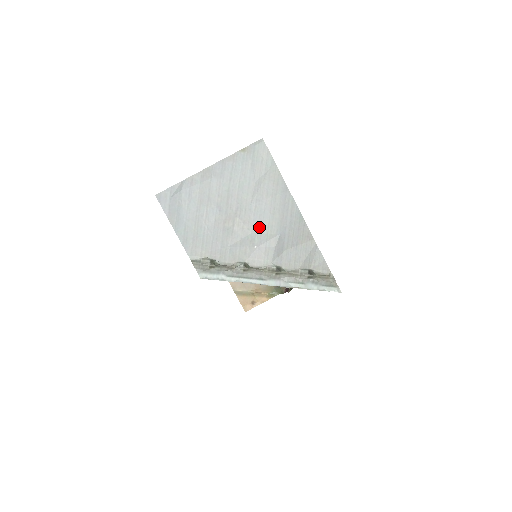
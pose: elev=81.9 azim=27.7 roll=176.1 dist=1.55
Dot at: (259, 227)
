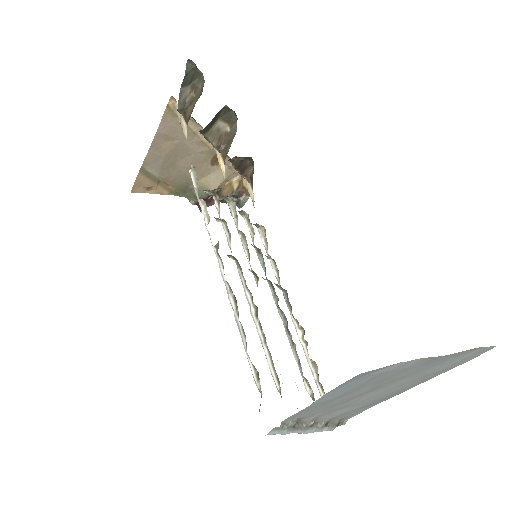
Dot at: (369, 399)
